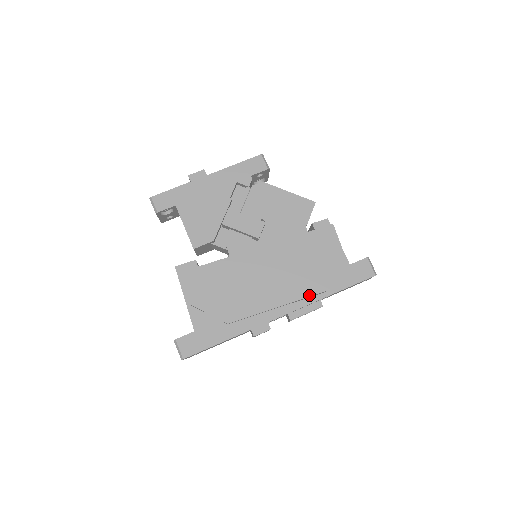
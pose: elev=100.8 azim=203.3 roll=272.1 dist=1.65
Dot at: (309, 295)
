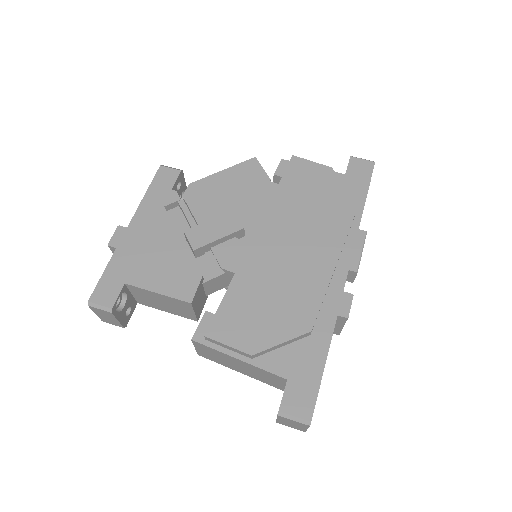
Dot at: (348, 227)
